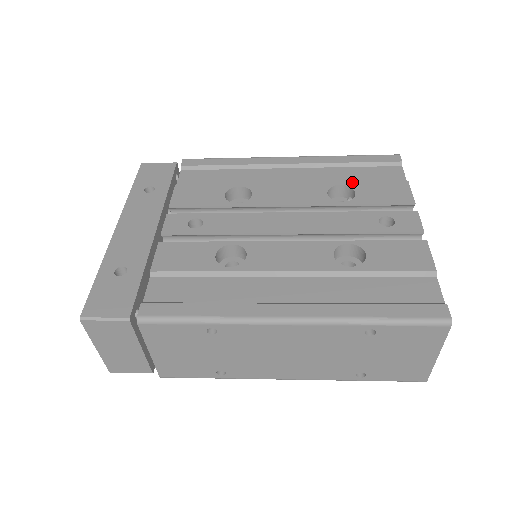
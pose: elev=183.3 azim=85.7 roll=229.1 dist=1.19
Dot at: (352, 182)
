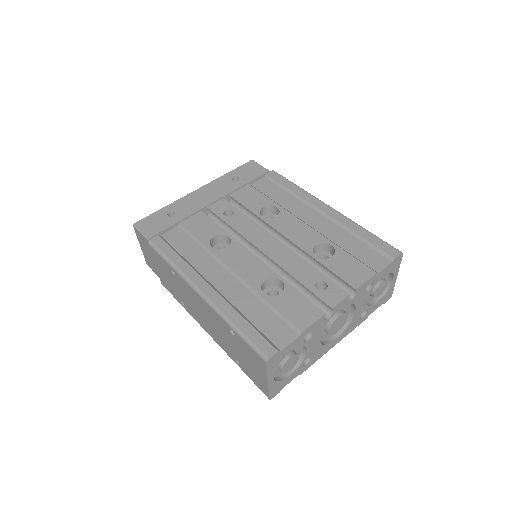
Dot at: (341, 249)
